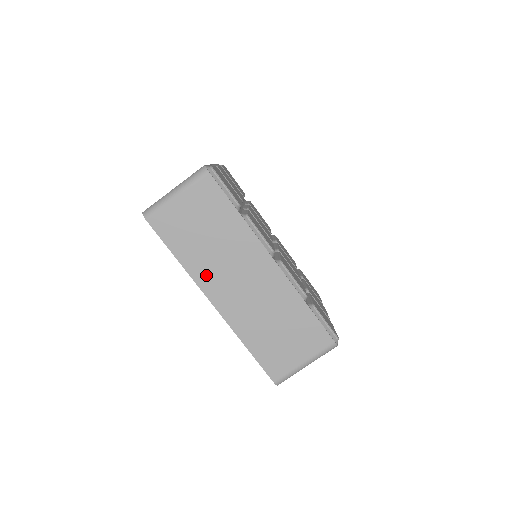
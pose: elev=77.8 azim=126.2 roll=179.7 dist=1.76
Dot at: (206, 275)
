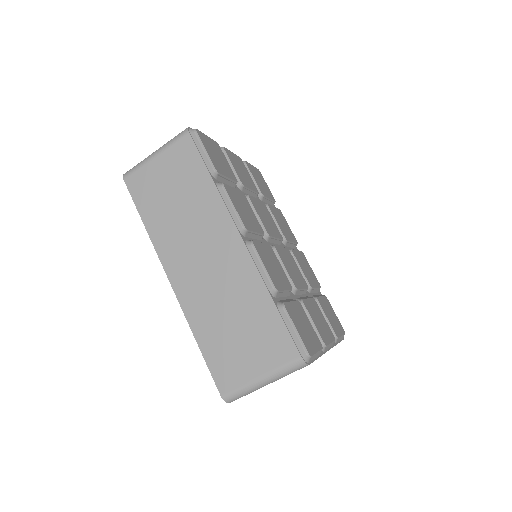
Dot at: (168, 246)
